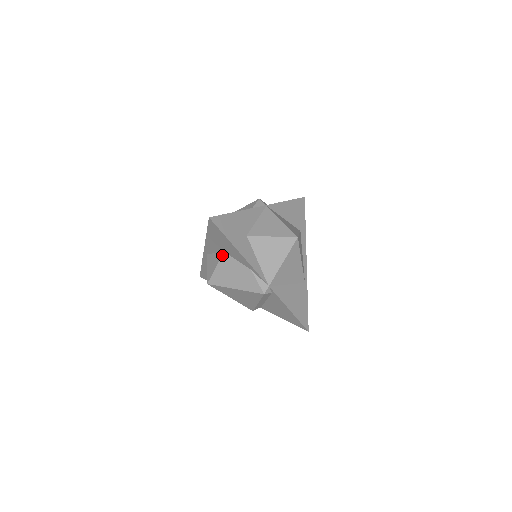
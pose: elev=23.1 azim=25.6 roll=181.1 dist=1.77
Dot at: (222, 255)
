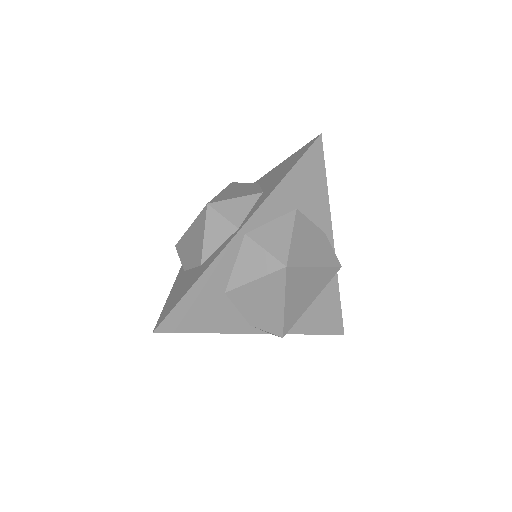
Dot at: (296, 214)
